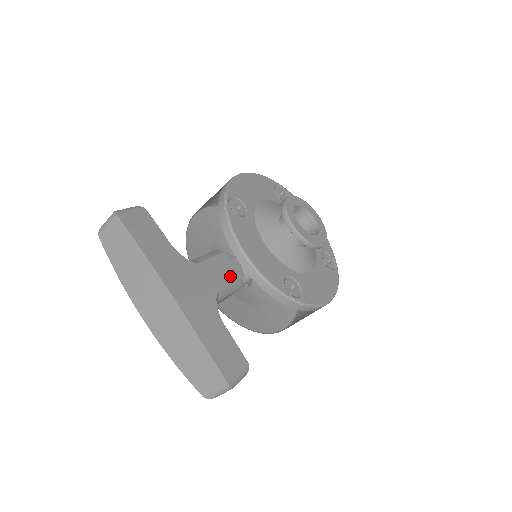
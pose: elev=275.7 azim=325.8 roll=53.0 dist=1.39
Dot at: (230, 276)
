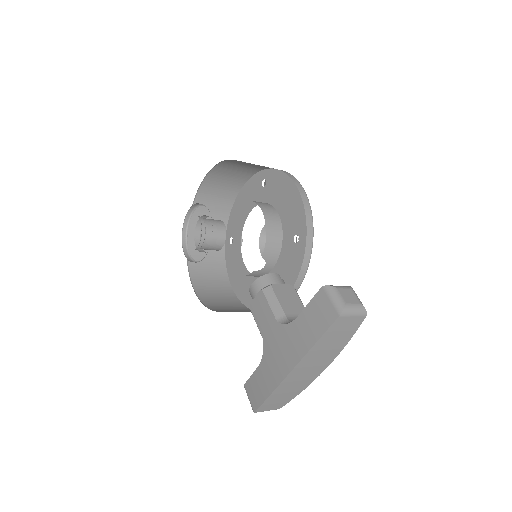
Dot at: occluded
